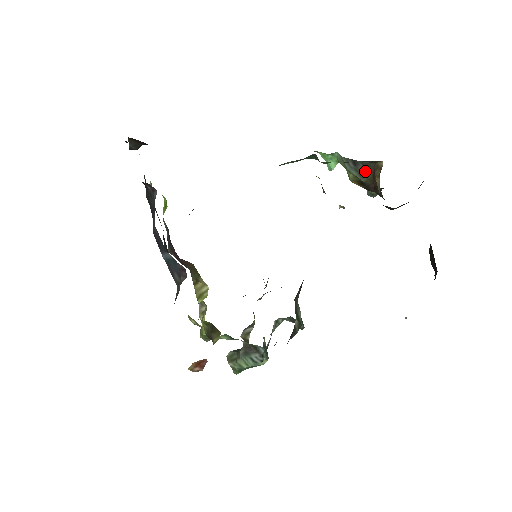
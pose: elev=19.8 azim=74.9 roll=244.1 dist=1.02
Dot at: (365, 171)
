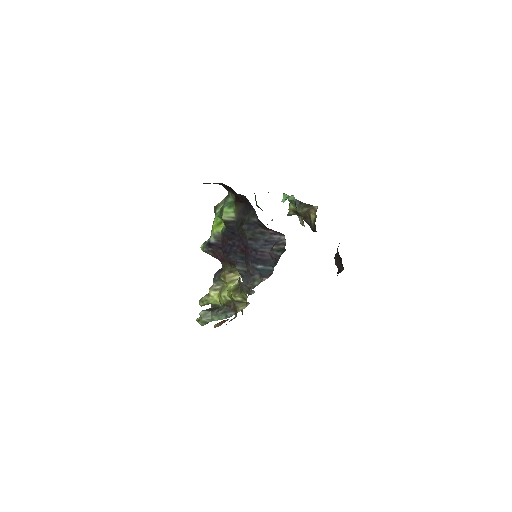
Dot at: (303, 208)
